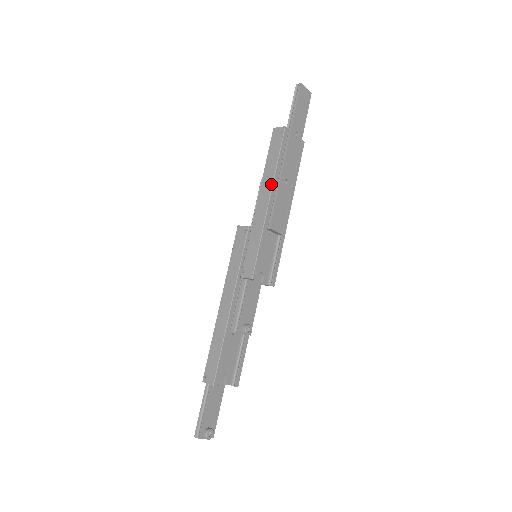
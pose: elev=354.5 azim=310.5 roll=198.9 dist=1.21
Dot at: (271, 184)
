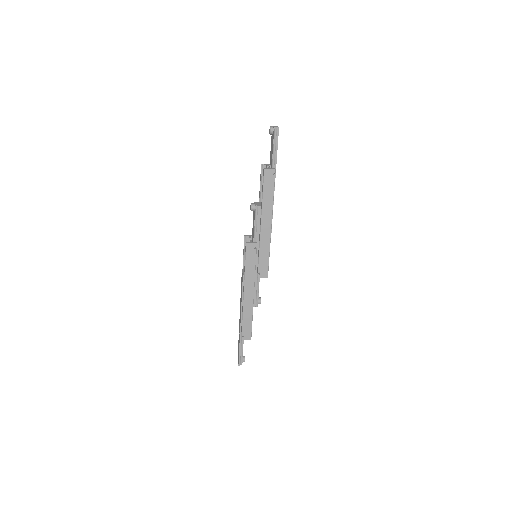
Dot at: (271, 214)
